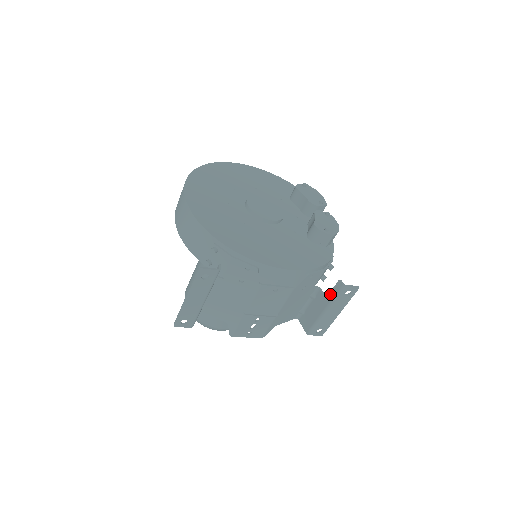
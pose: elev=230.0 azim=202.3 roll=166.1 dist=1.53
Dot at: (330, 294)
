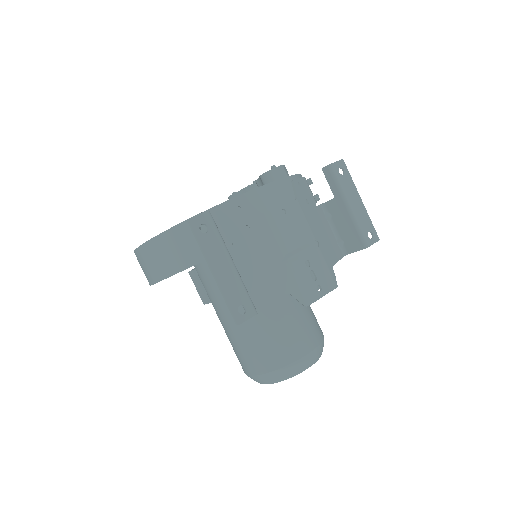
Dot at: (332, 189)
